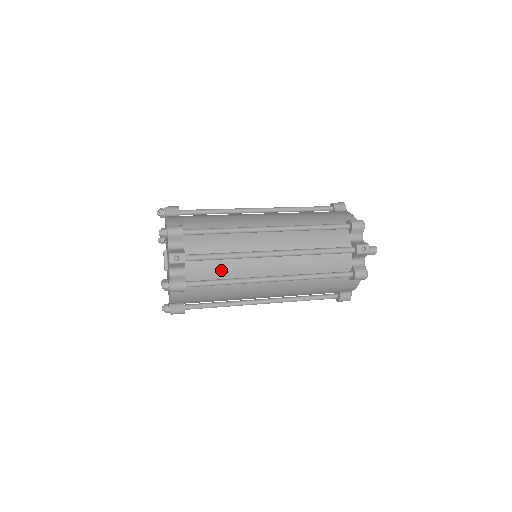
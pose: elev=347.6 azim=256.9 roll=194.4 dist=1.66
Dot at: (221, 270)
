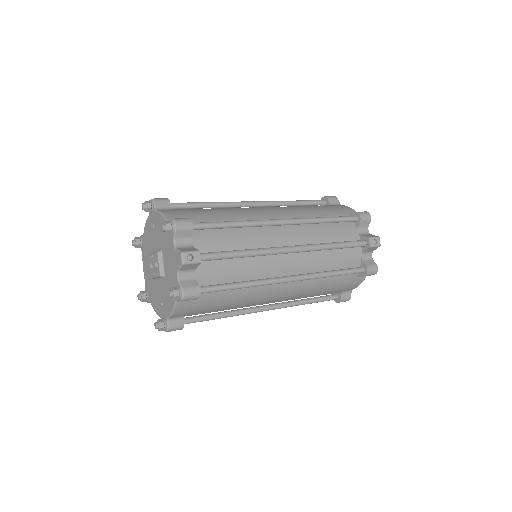
Dot at: (236, 271)
